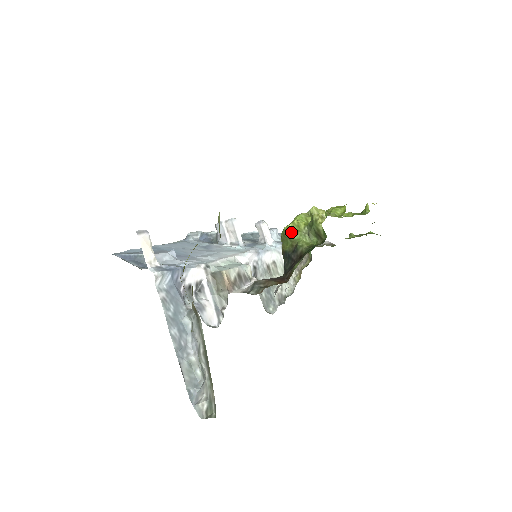
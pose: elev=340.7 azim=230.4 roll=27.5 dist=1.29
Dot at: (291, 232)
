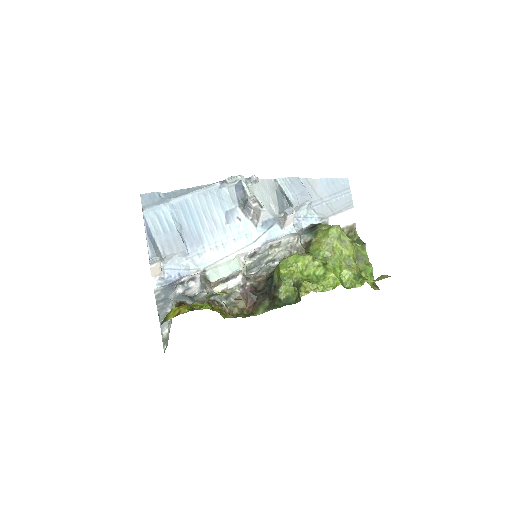
Dot at: (282, 278)
